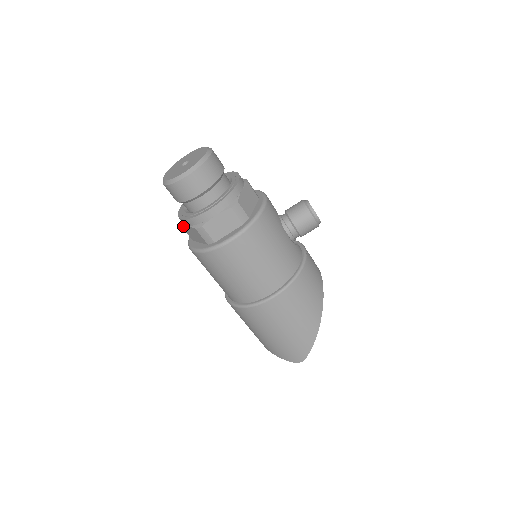
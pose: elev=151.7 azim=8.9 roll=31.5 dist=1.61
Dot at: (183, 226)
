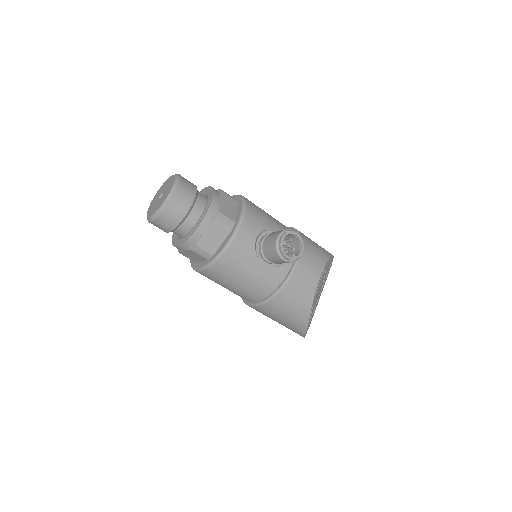
Dot at: occluded
